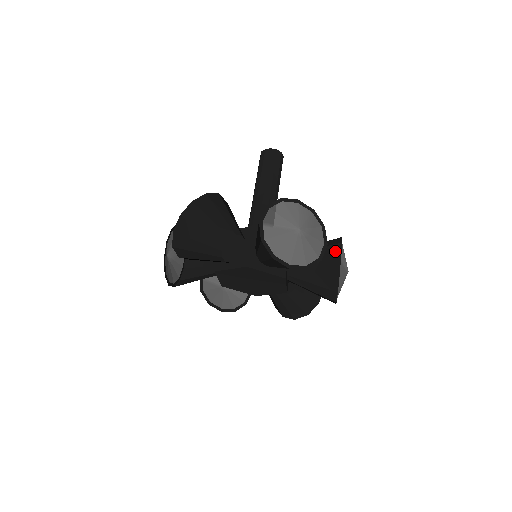
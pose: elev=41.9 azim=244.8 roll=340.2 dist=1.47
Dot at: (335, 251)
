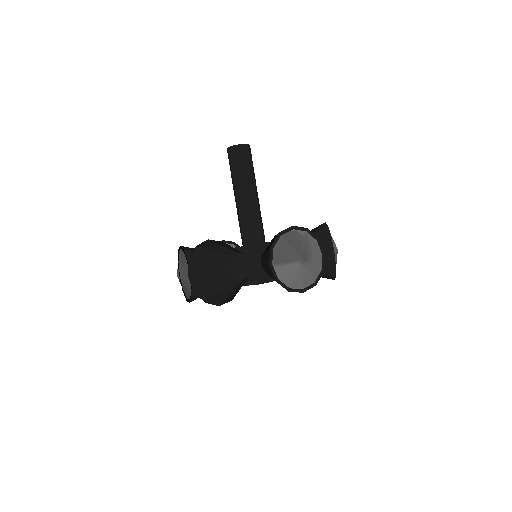
Dot at: (327, 246)
